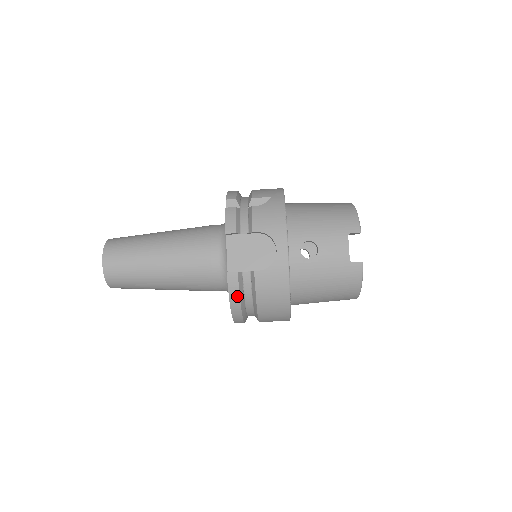
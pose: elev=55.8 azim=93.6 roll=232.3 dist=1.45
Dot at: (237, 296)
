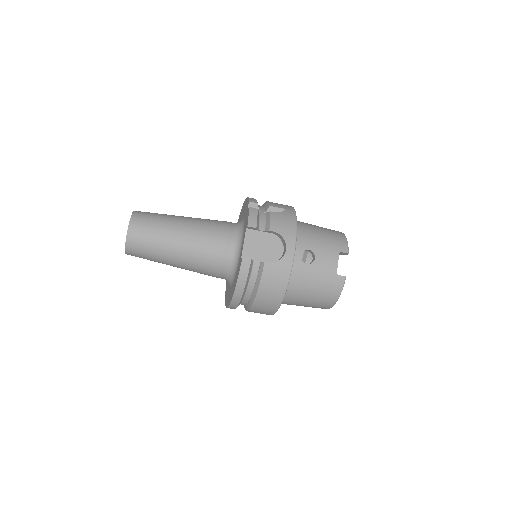
Dot at: (244, 280)
